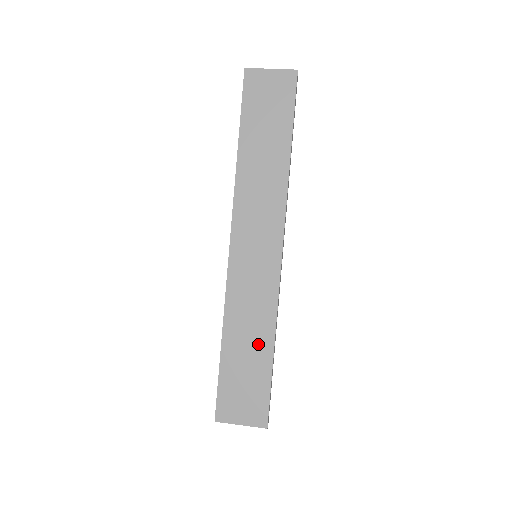
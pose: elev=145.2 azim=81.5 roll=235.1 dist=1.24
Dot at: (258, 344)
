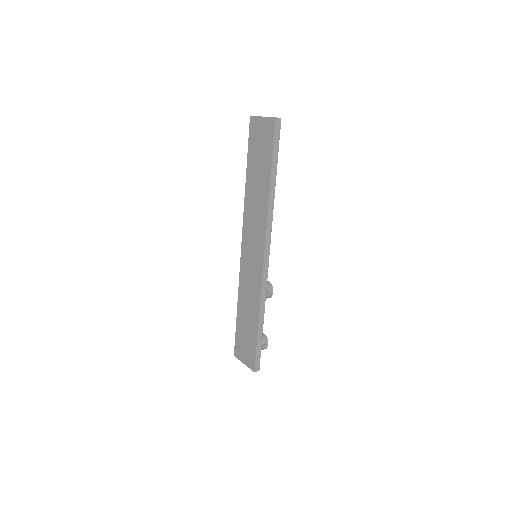
Dot at: (252, 316)
